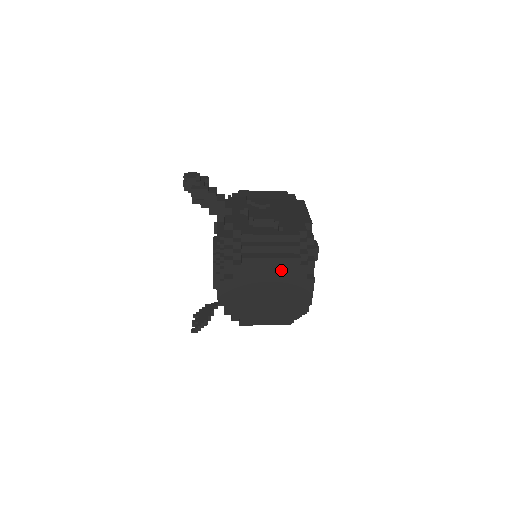
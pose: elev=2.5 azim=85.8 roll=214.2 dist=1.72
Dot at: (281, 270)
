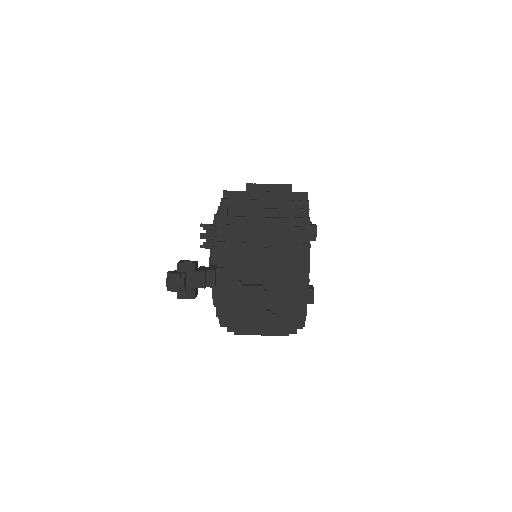
Dot at: occluded
